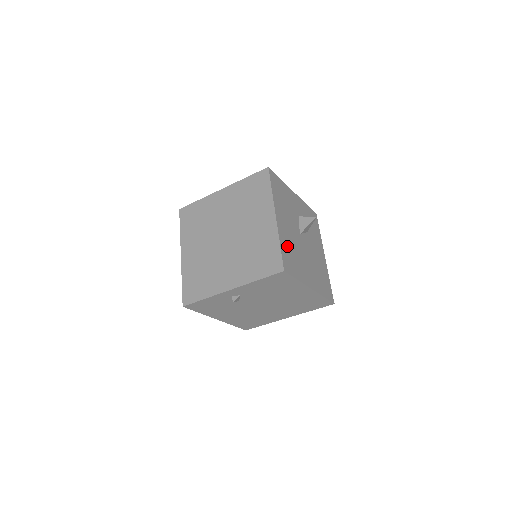
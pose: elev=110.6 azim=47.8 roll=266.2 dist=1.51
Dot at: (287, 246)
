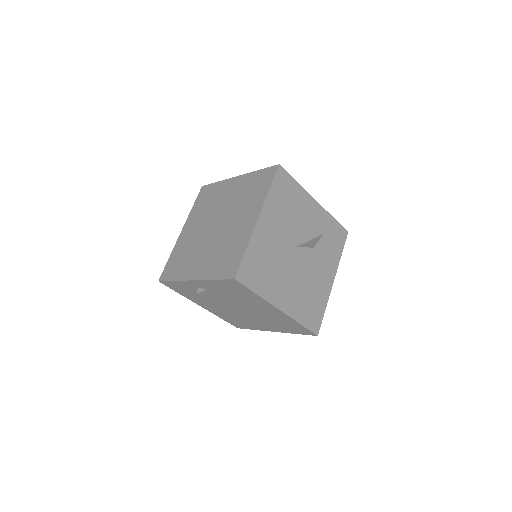
Dot at: (260, 254)
